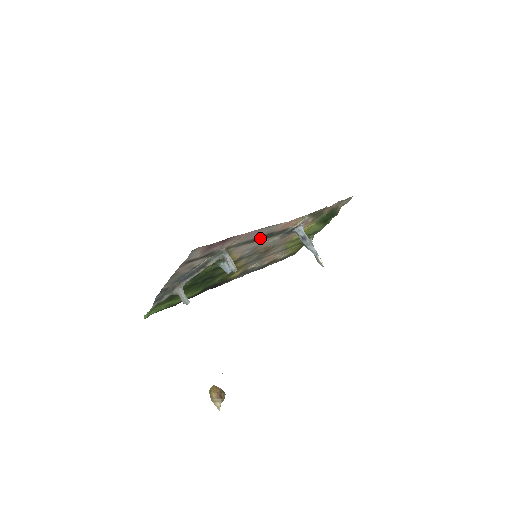
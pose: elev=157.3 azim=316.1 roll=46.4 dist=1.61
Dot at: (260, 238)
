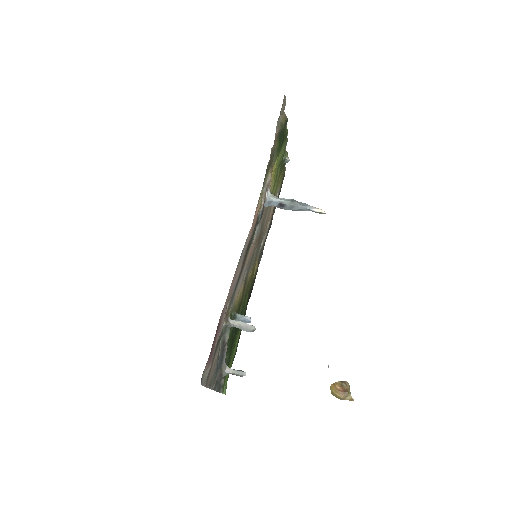
Dot at: (243, 263)
